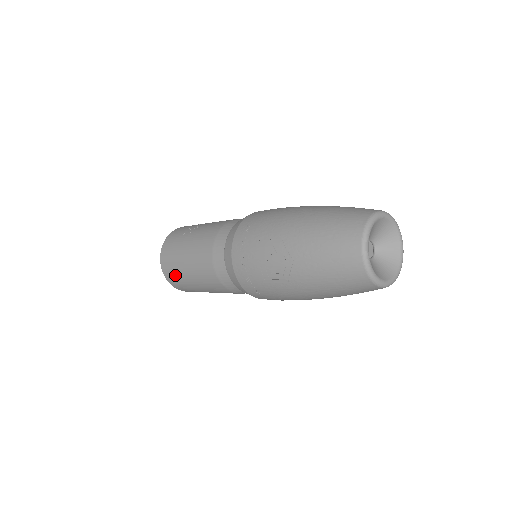
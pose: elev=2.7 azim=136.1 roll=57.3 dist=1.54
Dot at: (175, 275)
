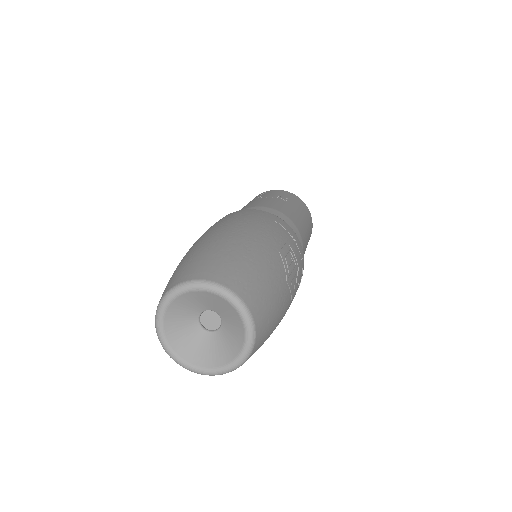
Dot at: occluded
